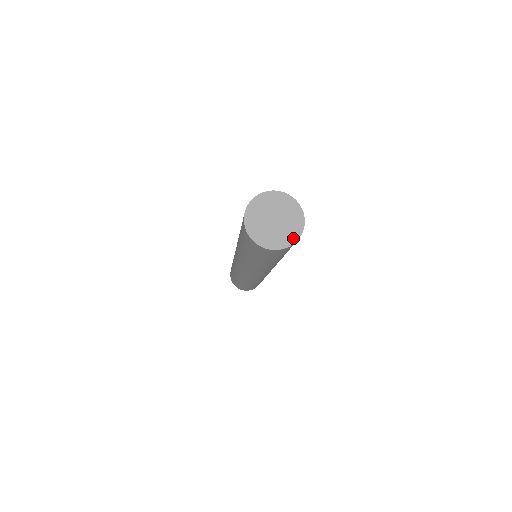
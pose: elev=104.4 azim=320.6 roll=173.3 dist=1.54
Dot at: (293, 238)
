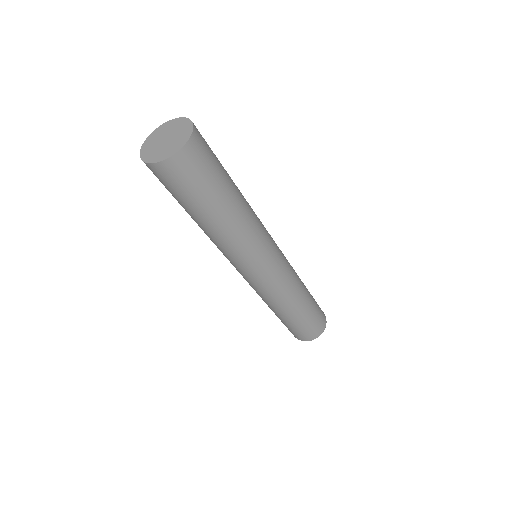
Dot at: (174, 151)
